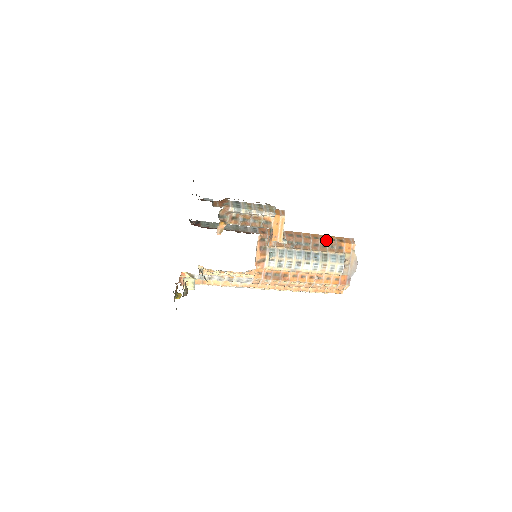
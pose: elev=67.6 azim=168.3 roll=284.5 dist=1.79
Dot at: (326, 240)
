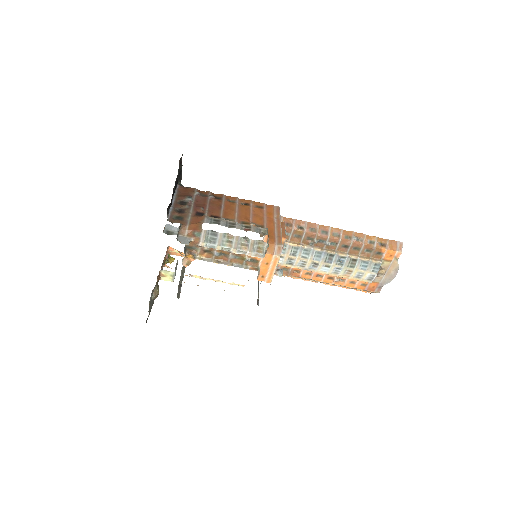
Dot at: (361, 242)
